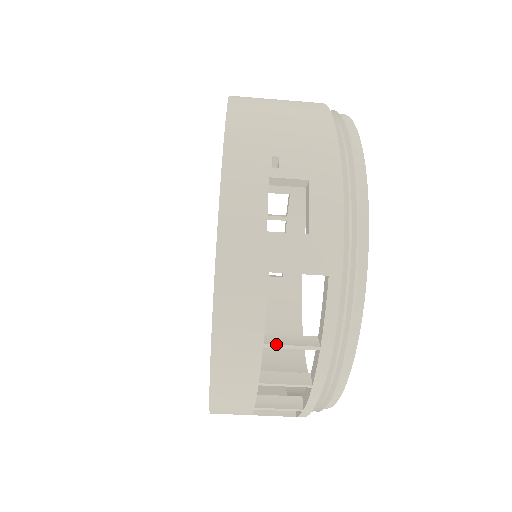
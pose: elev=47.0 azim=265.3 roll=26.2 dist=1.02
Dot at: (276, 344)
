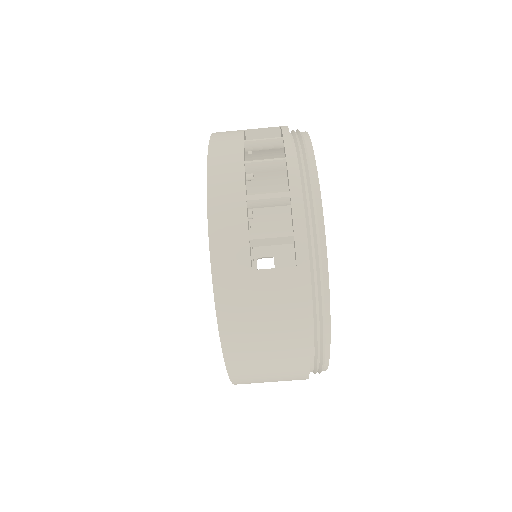
Dot at: (252, 140)
